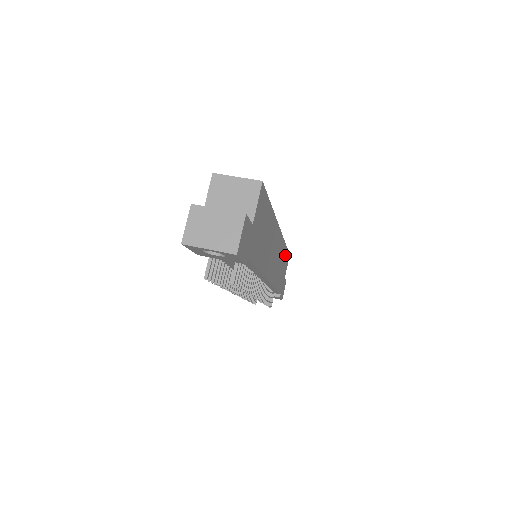
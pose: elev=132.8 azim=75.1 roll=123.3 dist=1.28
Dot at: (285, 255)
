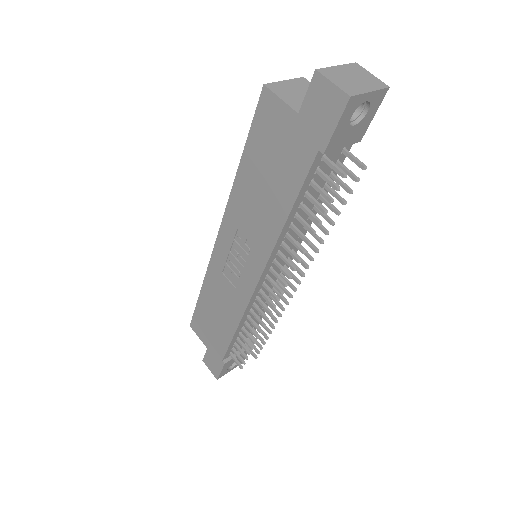
Dot at: occluded
